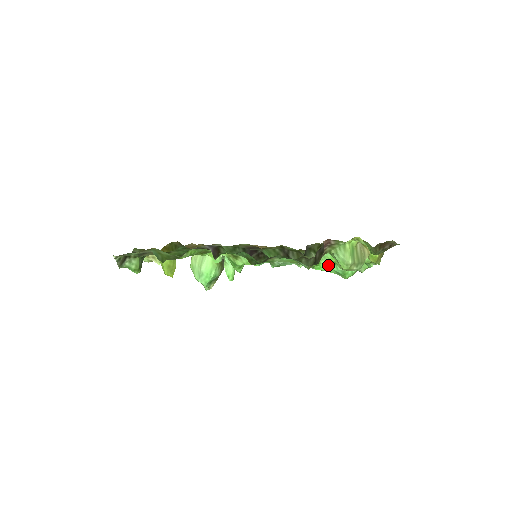
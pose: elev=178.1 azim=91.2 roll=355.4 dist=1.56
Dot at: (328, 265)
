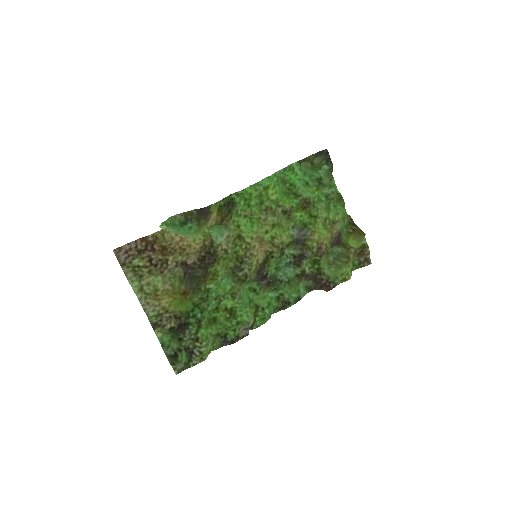
Dot at: (301, 181)
